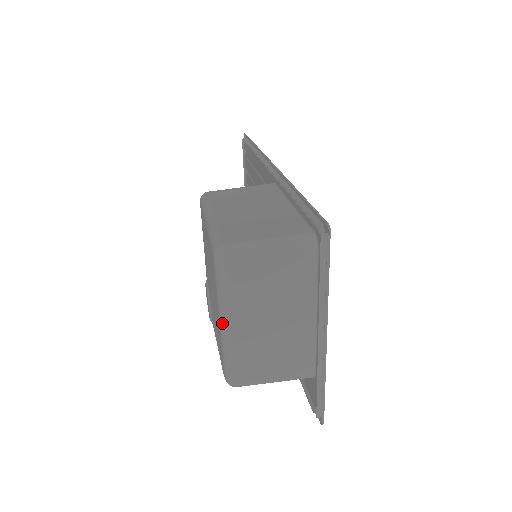
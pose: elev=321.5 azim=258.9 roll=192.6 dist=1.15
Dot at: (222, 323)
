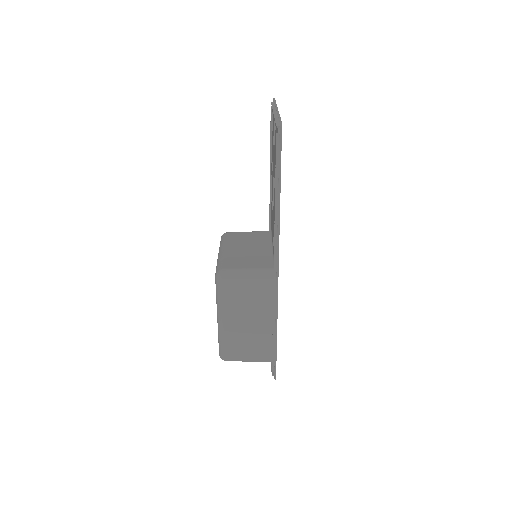
Dot at: occluded
